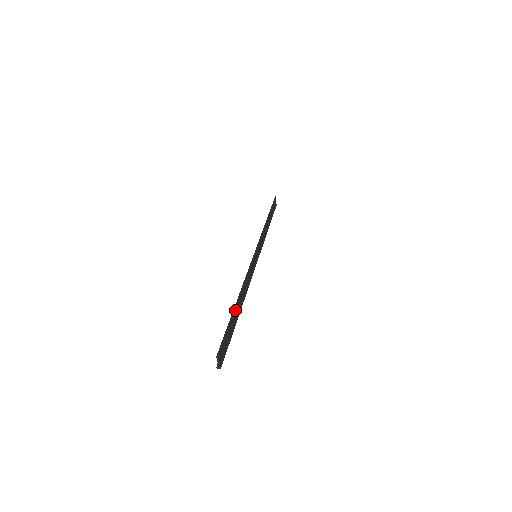
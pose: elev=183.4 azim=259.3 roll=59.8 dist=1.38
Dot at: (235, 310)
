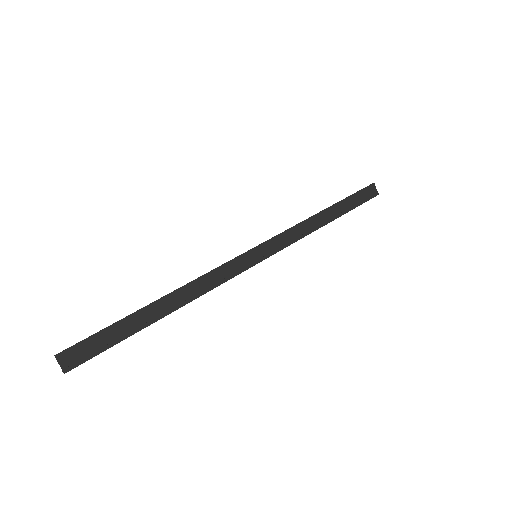
Dot at: (138, 313)
